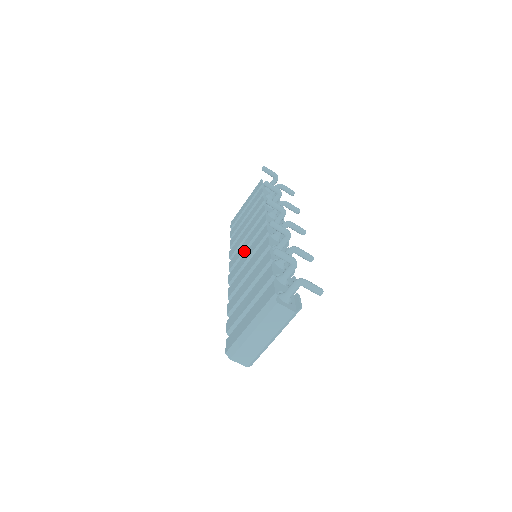
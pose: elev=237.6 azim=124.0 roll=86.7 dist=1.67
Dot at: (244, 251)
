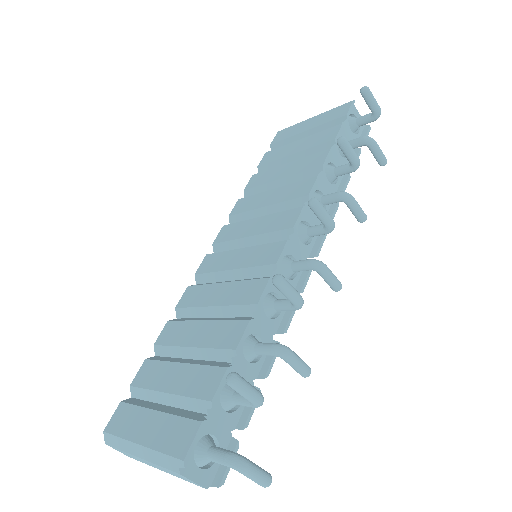
Dot at: (242, 239)
